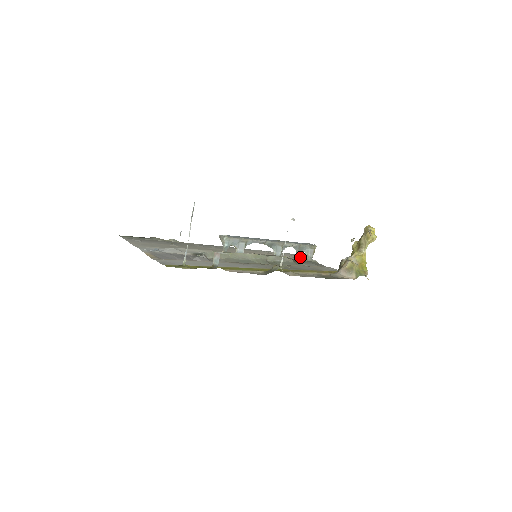
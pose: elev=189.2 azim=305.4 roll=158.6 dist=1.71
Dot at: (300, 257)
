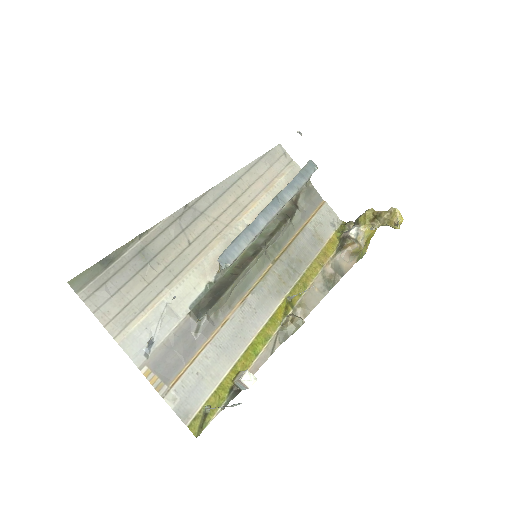
Dot at: occluded
